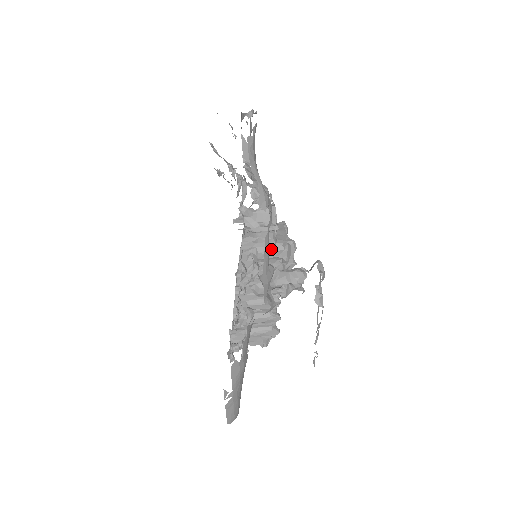
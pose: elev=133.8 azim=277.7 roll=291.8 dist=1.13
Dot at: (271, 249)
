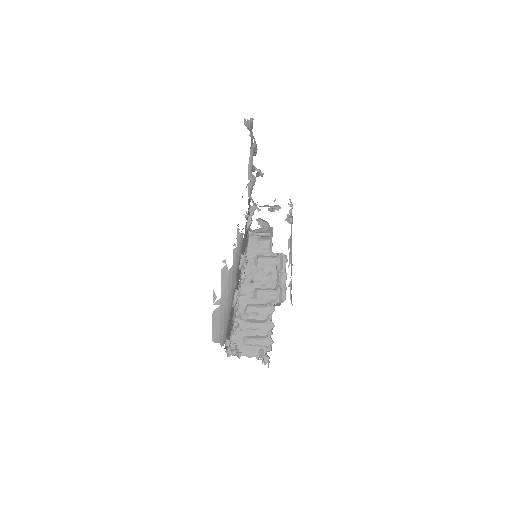
Dot at: (268, 257)
